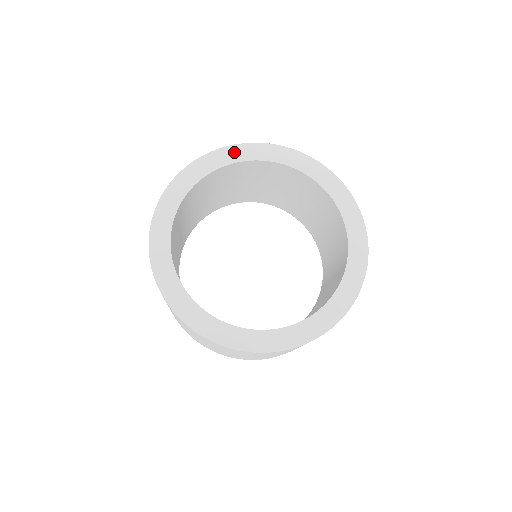
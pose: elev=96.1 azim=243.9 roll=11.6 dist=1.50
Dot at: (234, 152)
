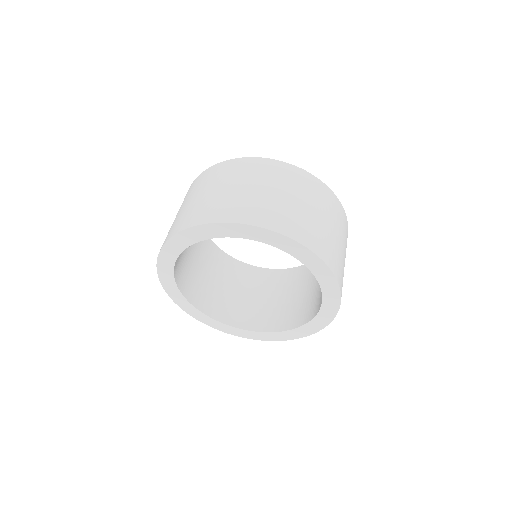
Dot at: (287, 243)
